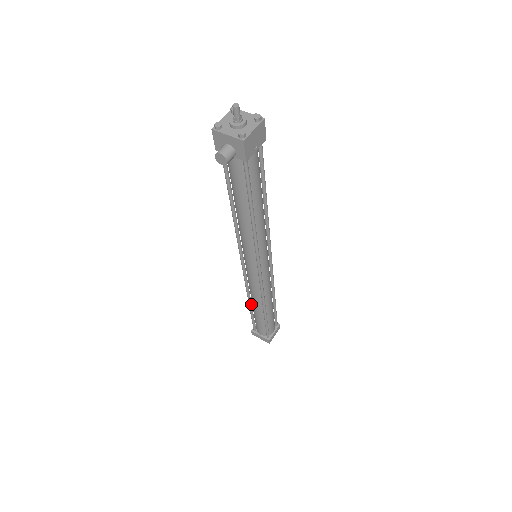
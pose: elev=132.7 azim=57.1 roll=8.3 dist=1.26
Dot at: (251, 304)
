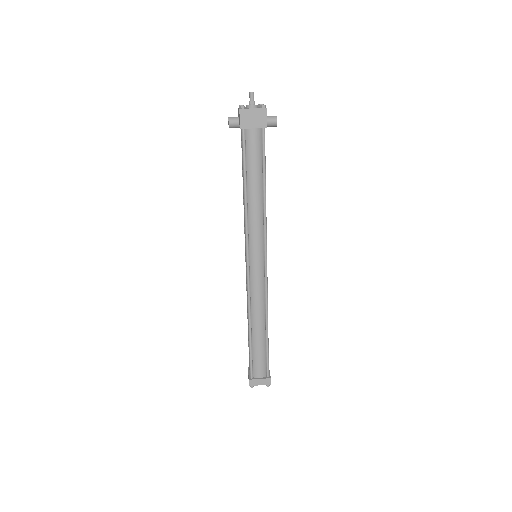
Dot at: occluded
